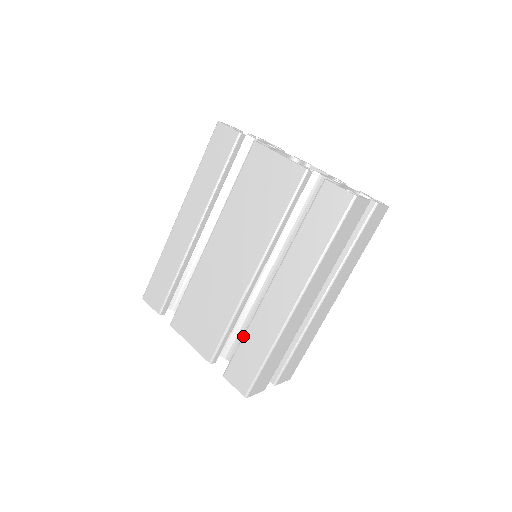
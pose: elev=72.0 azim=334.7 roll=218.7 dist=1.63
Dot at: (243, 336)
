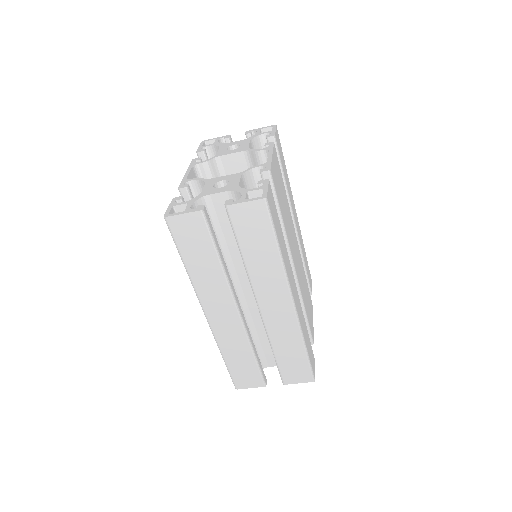
Dot at: occluded
